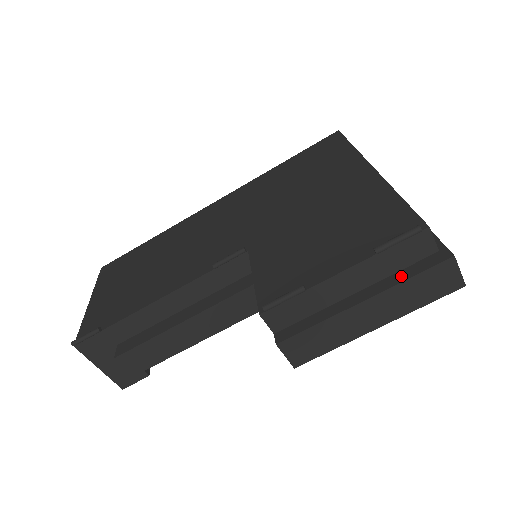
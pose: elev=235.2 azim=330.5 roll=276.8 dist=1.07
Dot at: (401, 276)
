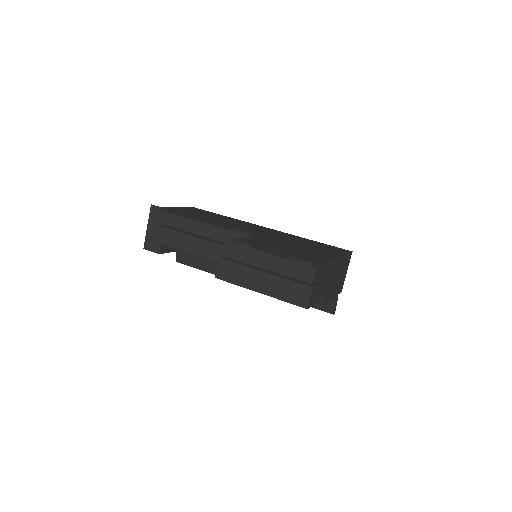
Dot at: (288, 278)
